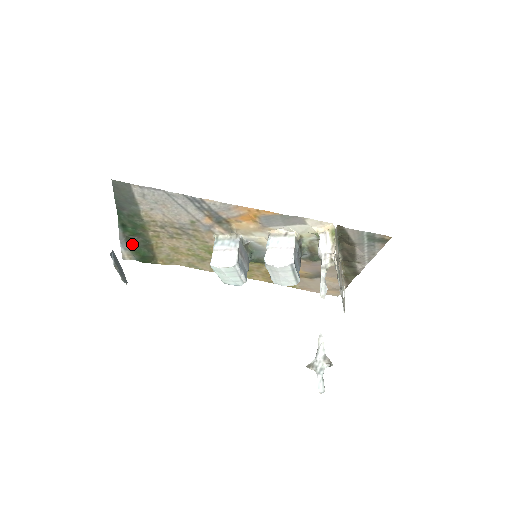
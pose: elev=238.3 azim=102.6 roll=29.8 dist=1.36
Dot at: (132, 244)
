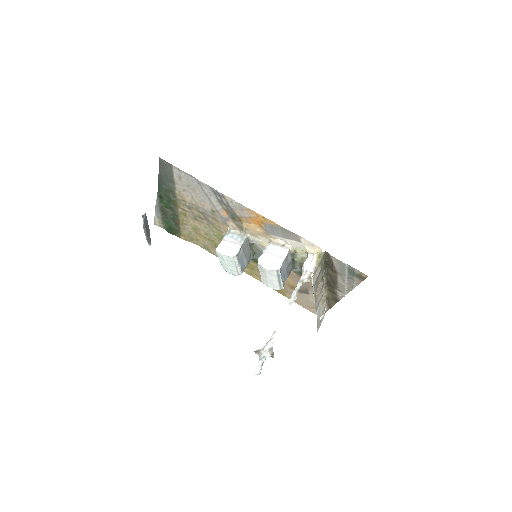
Dot at: (164, 214)
